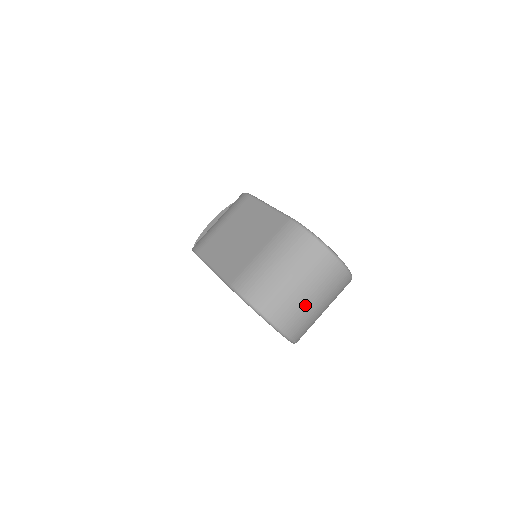
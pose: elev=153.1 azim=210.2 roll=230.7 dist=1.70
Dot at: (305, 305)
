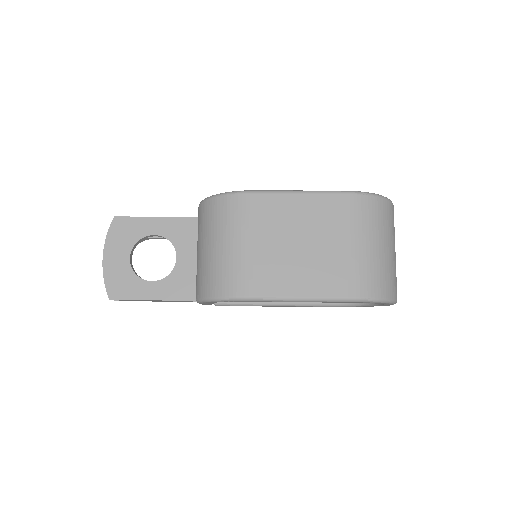
Dot at: occluded
